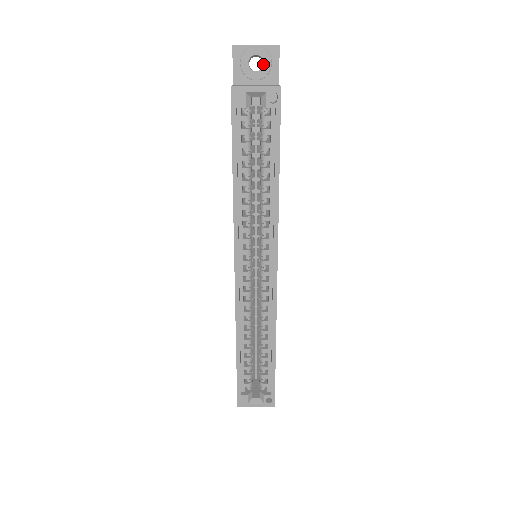
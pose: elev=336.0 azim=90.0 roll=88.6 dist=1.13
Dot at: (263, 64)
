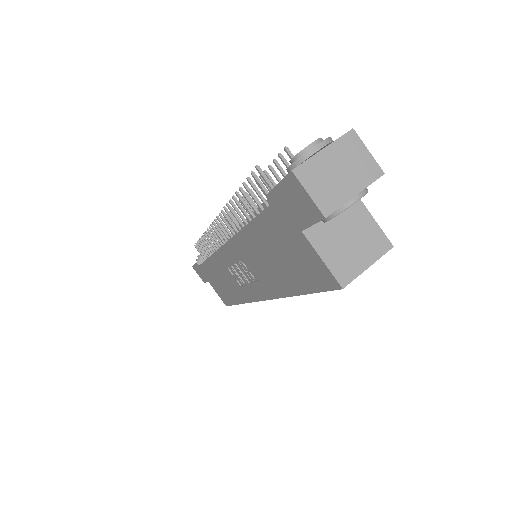
Dot at: occluded
